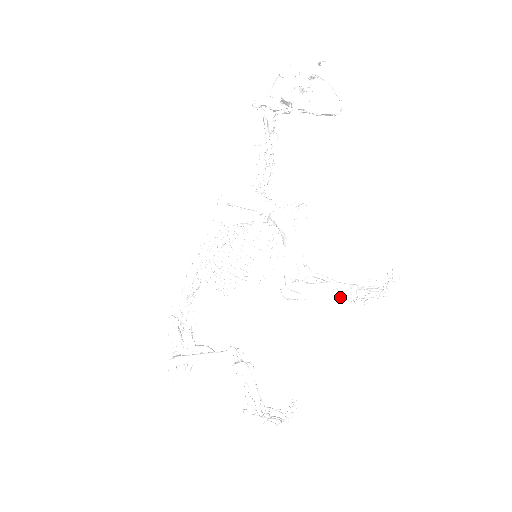
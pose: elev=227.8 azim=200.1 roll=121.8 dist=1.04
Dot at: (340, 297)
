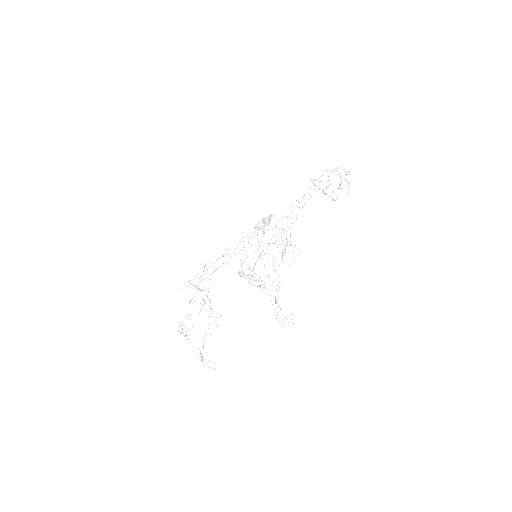
Dot at: (251, 281)
